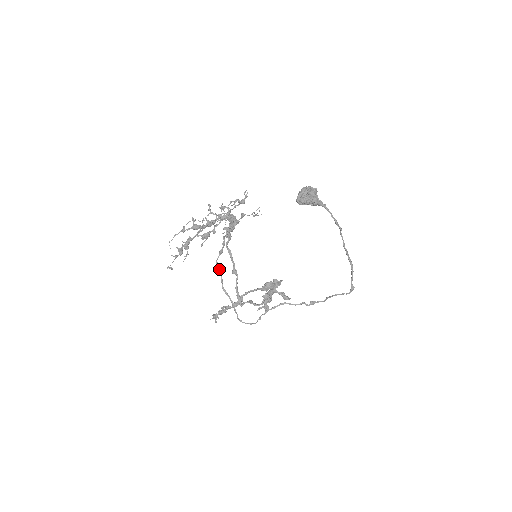
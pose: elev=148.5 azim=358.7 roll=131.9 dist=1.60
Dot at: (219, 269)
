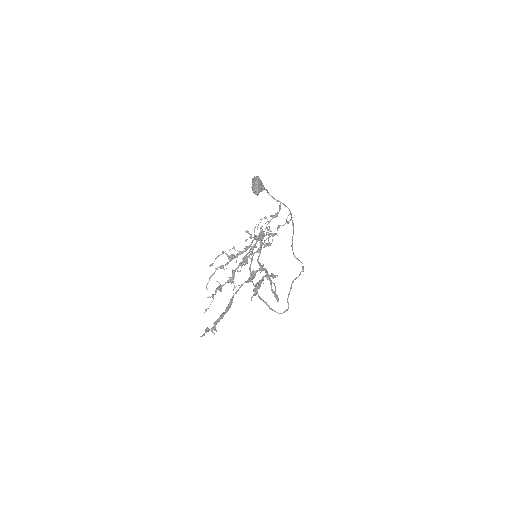
Dot at: (253, 283)
